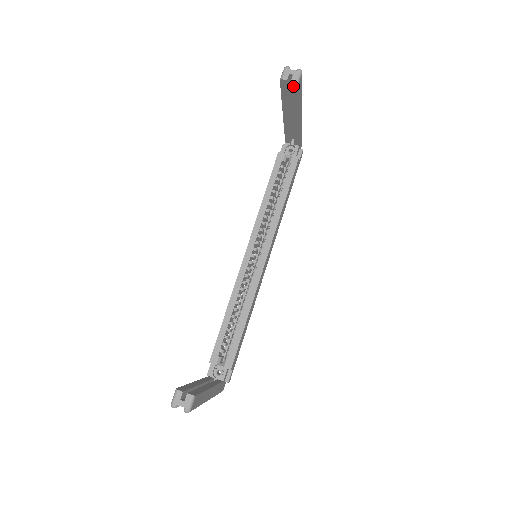
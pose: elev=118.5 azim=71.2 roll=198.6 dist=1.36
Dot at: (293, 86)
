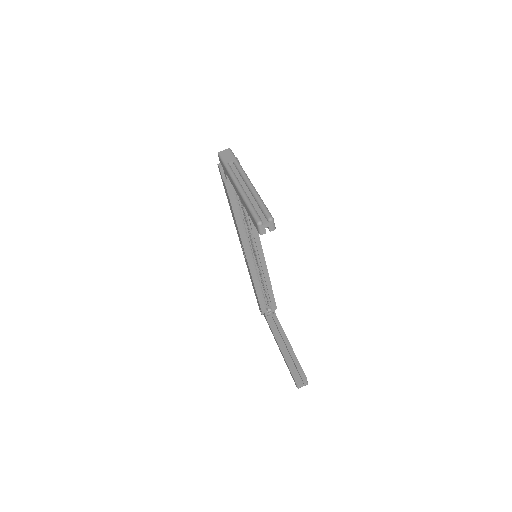
Dot at: occluded
